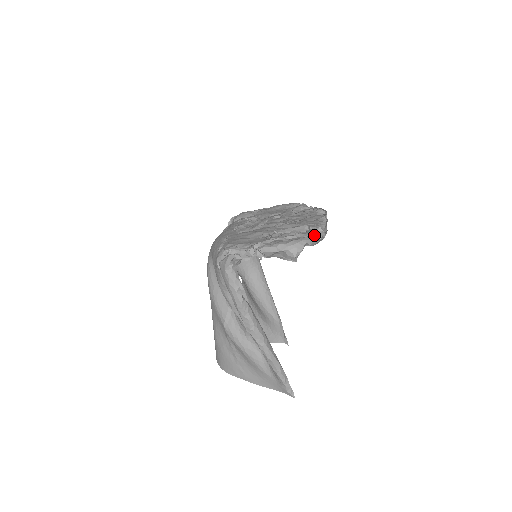
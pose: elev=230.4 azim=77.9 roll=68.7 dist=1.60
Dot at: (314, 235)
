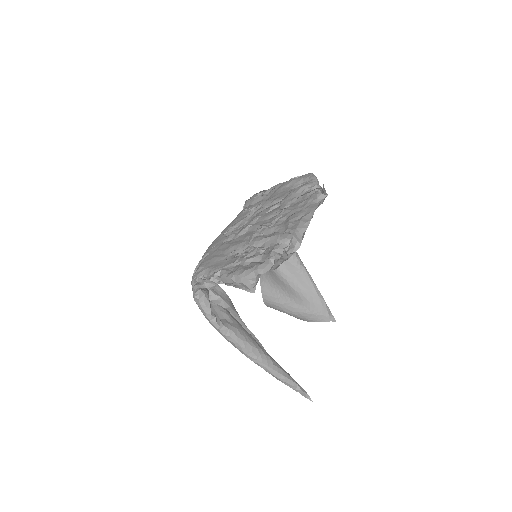
Dot at: (271, 259)
